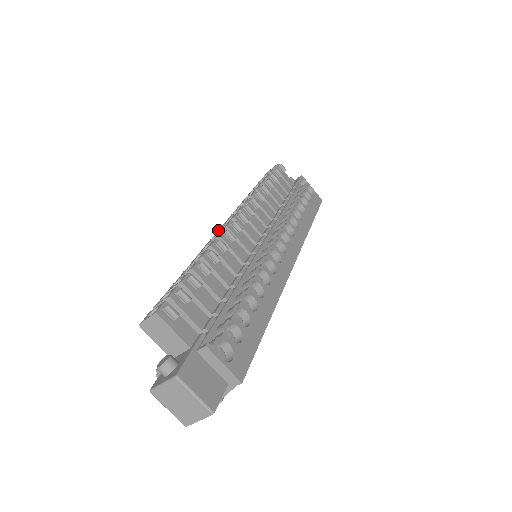
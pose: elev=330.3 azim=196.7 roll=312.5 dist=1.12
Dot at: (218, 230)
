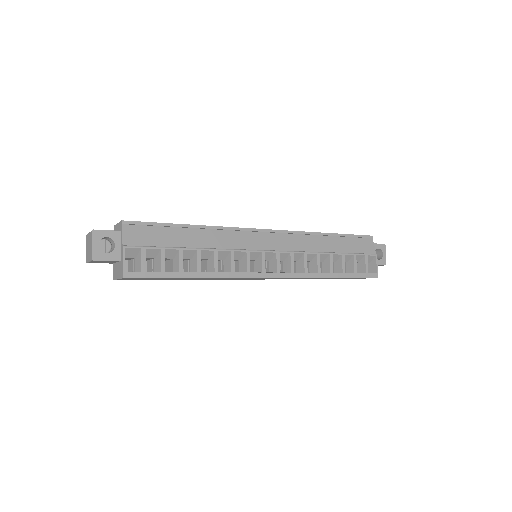
Dot at: occluded
